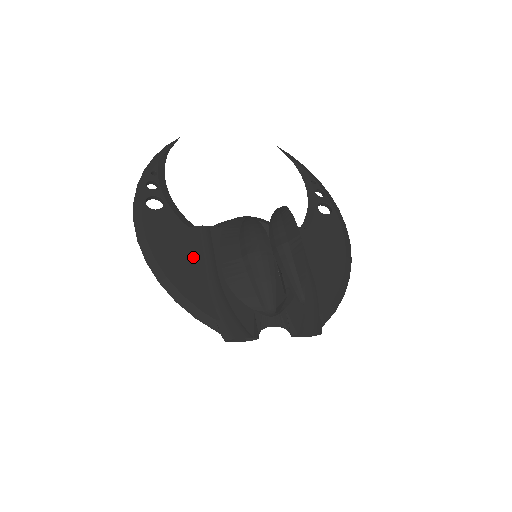
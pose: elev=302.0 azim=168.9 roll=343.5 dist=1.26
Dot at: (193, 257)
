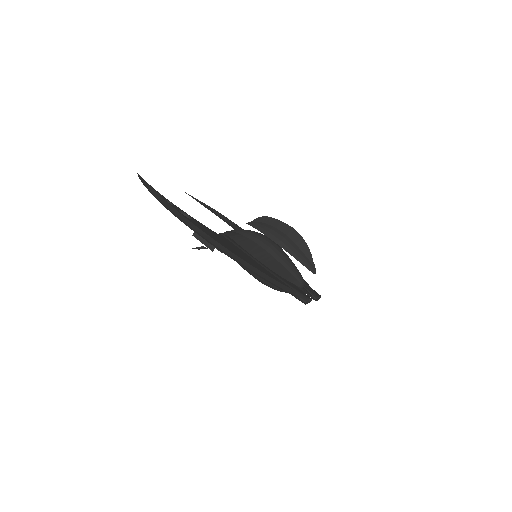
Dot at: (242, 252)
